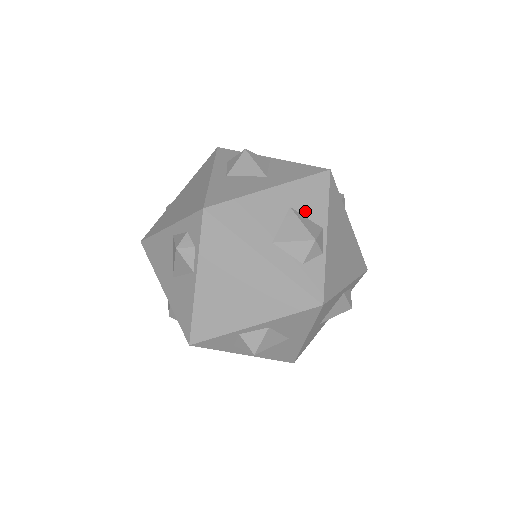
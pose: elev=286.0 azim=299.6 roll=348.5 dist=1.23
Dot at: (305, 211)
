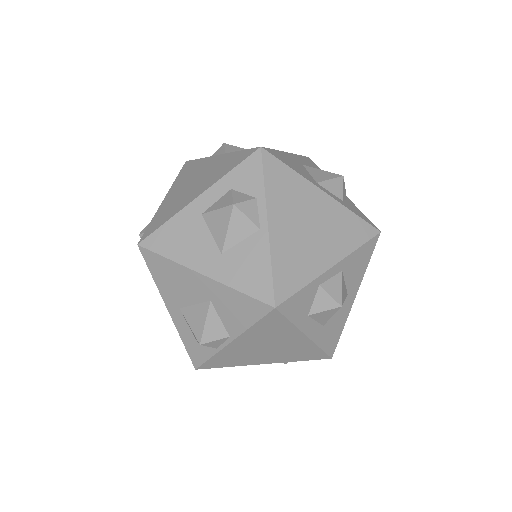
Dot at: (222, 314)
